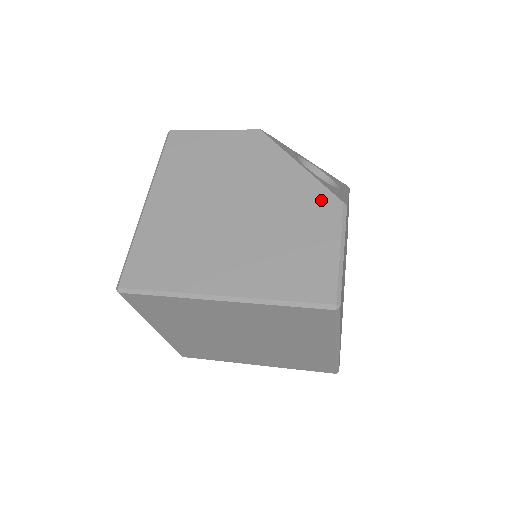
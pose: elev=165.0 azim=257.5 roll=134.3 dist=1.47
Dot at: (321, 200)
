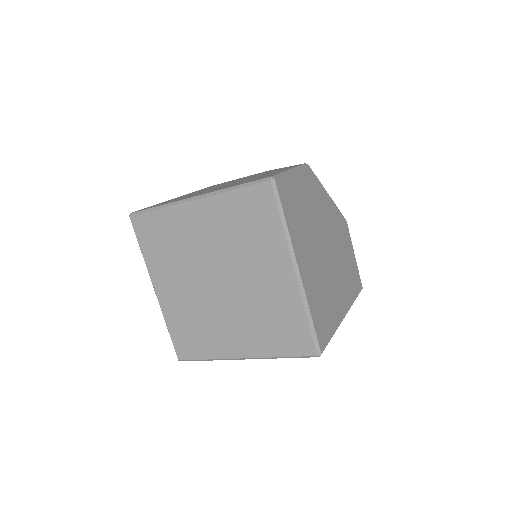
Dot at: occluded
